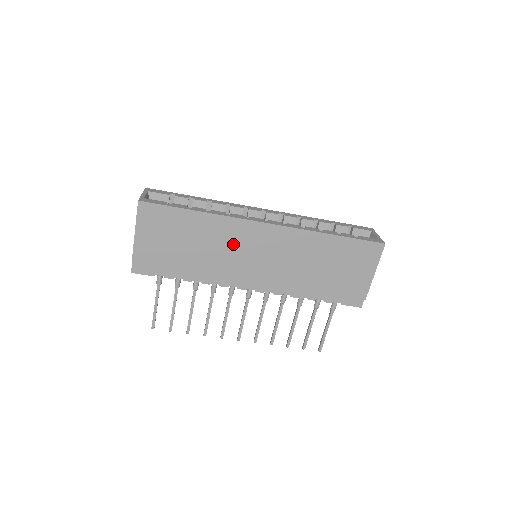
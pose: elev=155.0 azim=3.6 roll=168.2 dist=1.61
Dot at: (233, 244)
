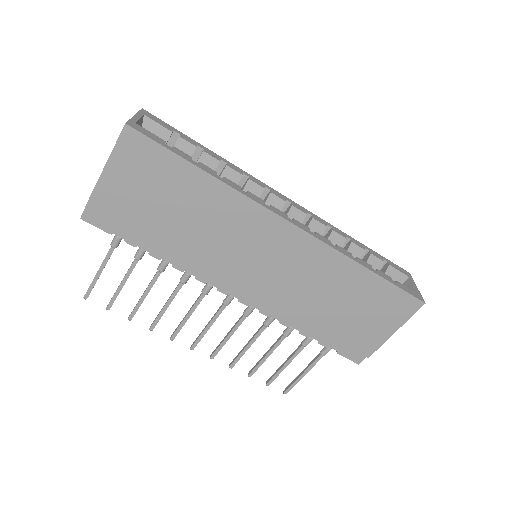
Dot at: (235, 233)
